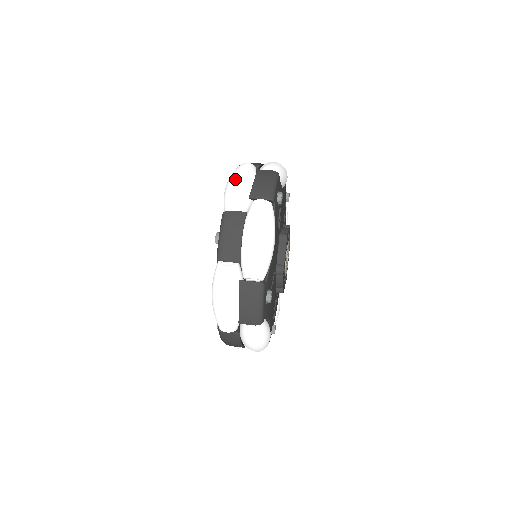
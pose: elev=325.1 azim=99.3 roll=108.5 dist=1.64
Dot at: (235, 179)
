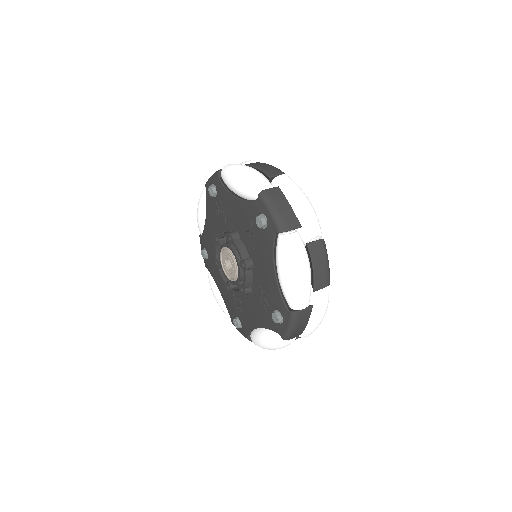
Dot at: (244, 169)
